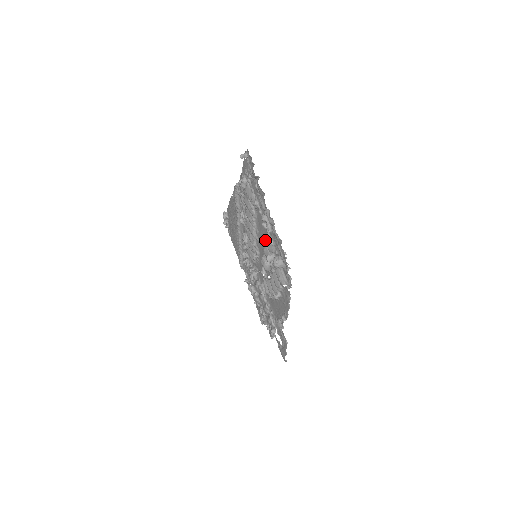
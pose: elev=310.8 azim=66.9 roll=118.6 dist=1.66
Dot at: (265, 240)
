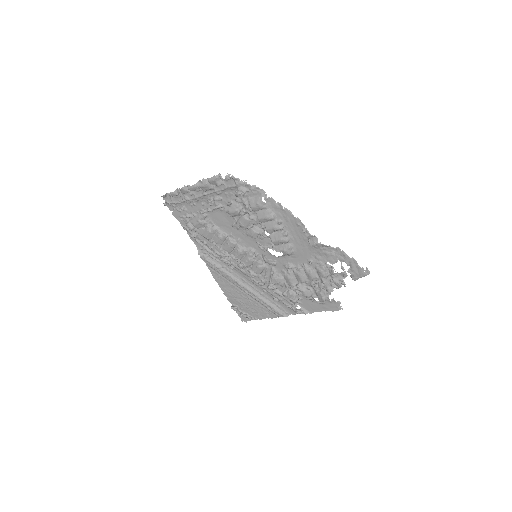
Dot at: (229, 213)
